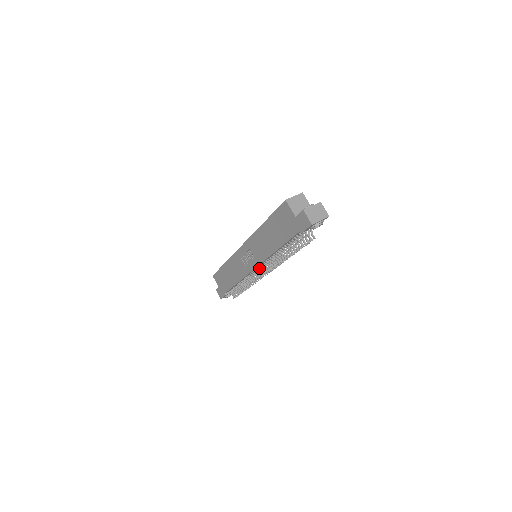
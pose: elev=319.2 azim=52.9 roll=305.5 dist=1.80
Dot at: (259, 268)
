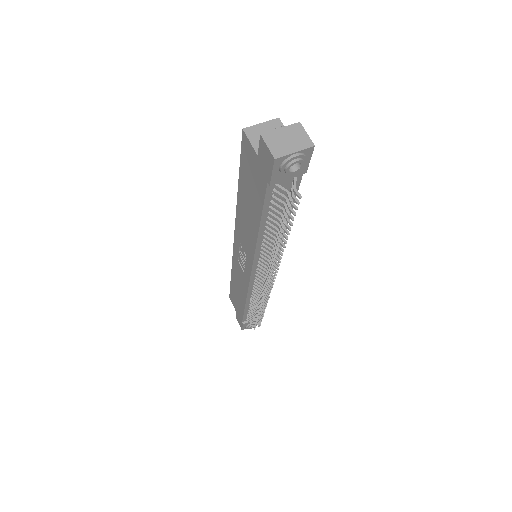
Dot at: (258, 273)
